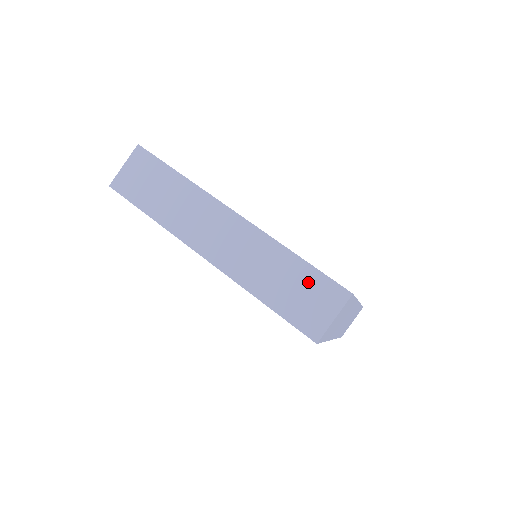
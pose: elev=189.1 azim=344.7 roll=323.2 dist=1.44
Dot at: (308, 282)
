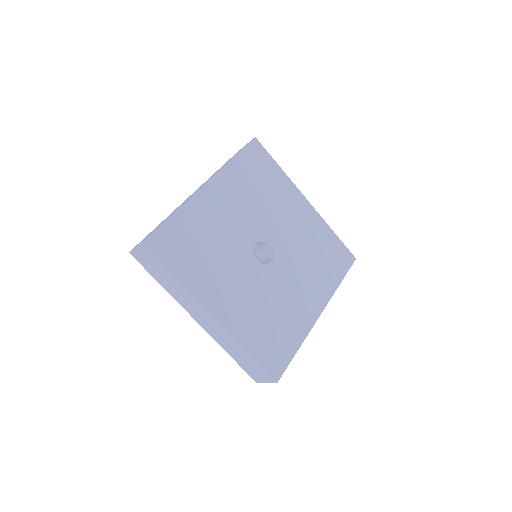
Dot at: (254, 365)
